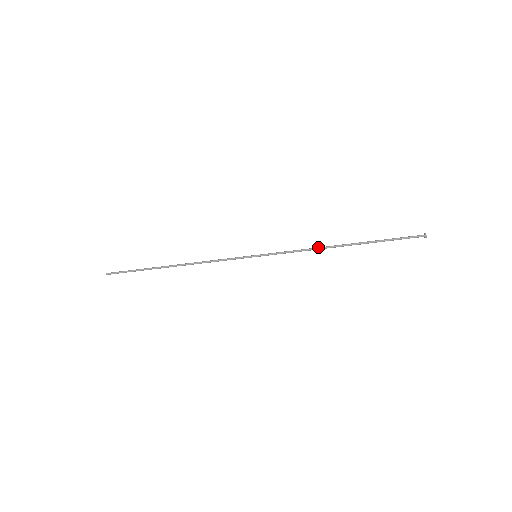
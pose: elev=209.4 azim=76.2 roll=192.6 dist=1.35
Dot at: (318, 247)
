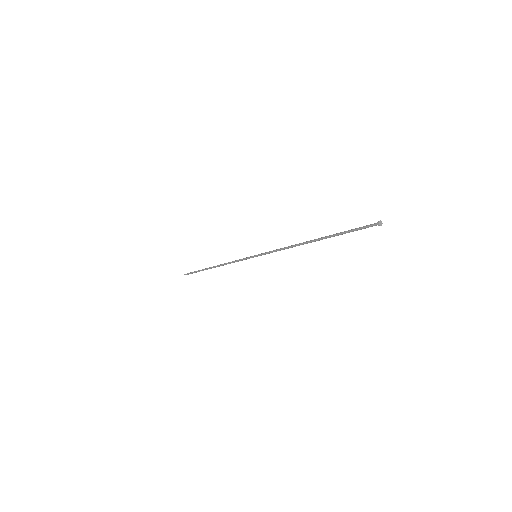
Dot at: (295, 244)
